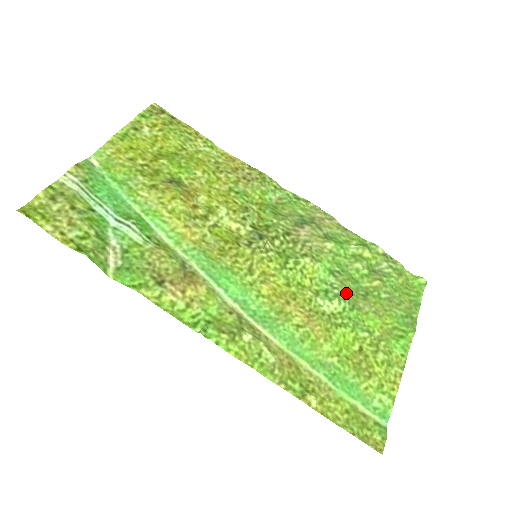
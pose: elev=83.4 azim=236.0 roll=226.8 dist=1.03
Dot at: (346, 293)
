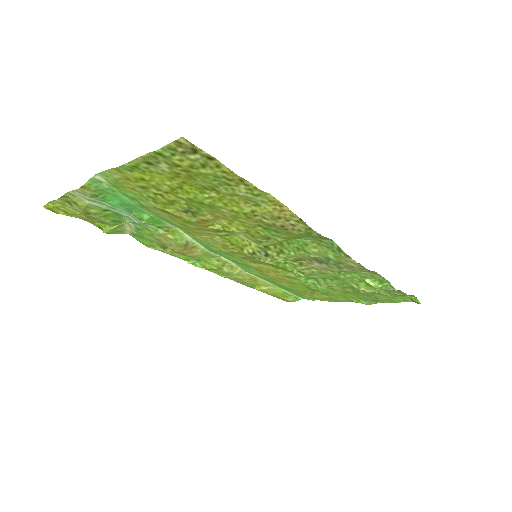
Dot at: occluded
